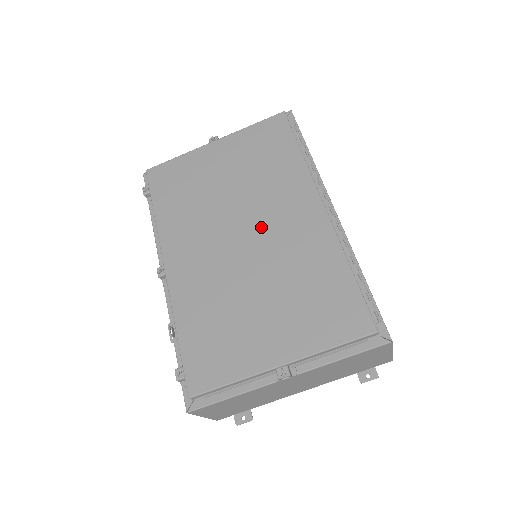
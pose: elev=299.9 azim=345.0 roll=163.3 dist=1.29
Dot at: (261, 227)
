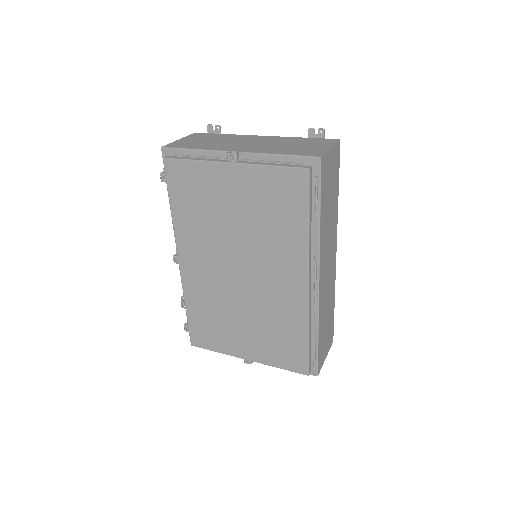
Dot at: (255, 274)
